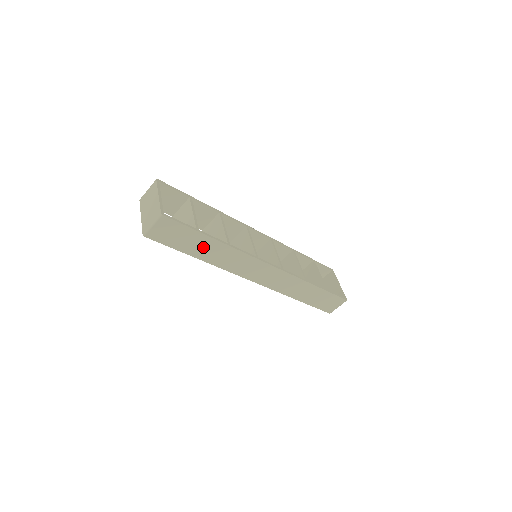
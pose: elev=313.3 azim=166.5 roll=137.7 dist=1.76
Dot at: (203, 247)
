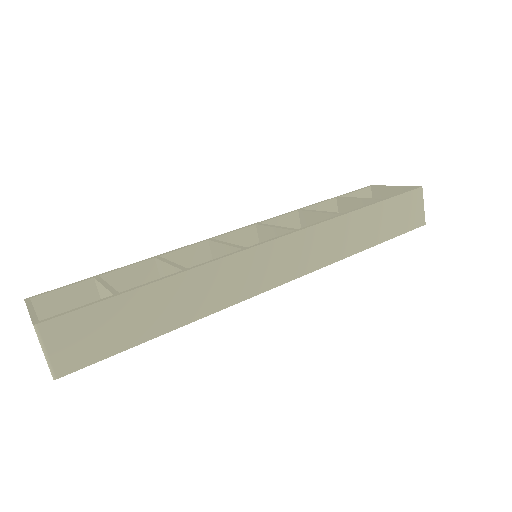
Dot at: (156, 309)
